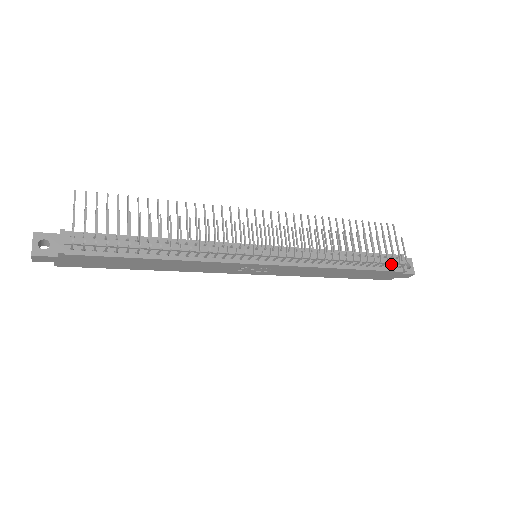
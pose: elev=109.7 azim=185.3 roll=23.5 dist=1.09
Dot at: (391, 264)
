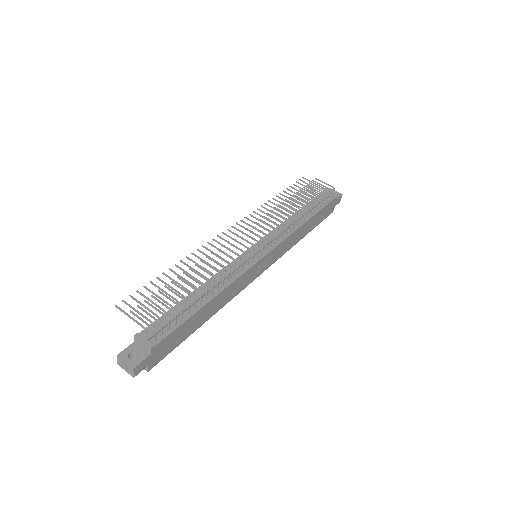
Dot at: (327, 196)
